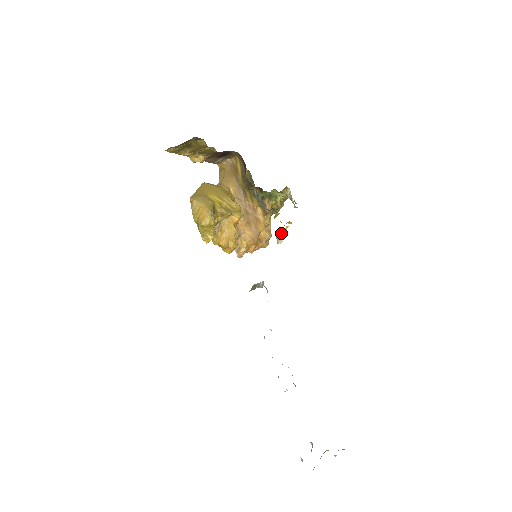
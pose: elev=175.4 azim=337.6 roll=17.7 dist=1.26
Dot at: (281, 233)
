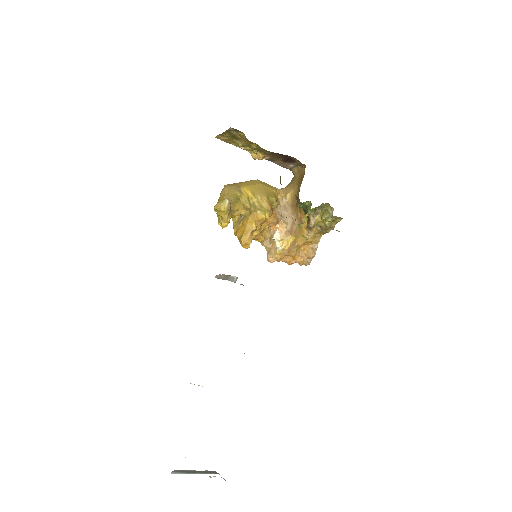
Dot at: (276, 239)
